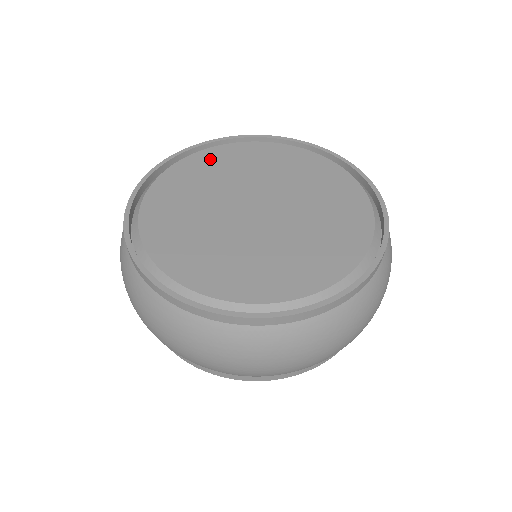
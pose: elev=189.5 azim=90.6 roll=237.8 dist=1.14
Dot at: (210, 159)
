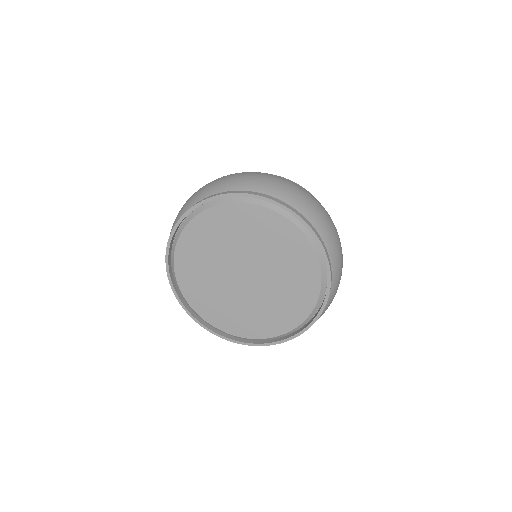
Dot at: (213, 221)
